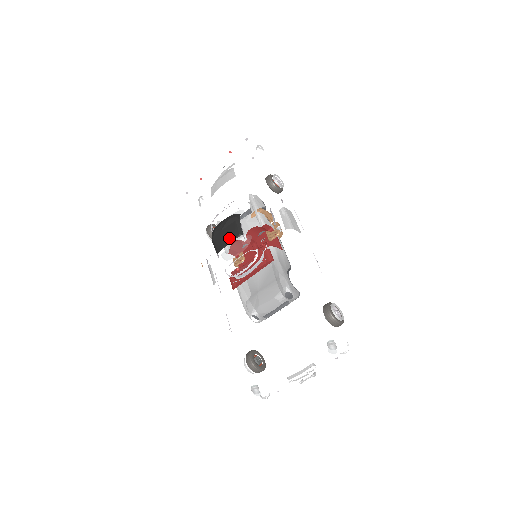
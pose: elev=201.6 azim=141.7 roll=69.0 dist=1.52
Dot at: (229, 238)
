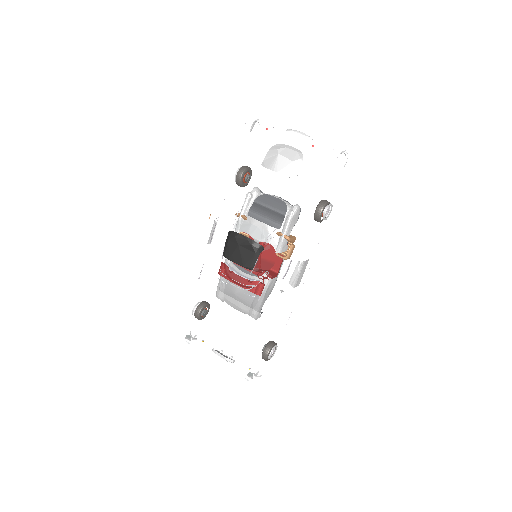
Dot at: (240, 260)
